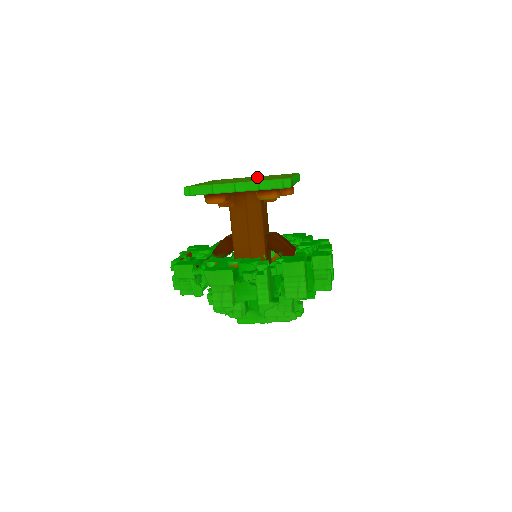
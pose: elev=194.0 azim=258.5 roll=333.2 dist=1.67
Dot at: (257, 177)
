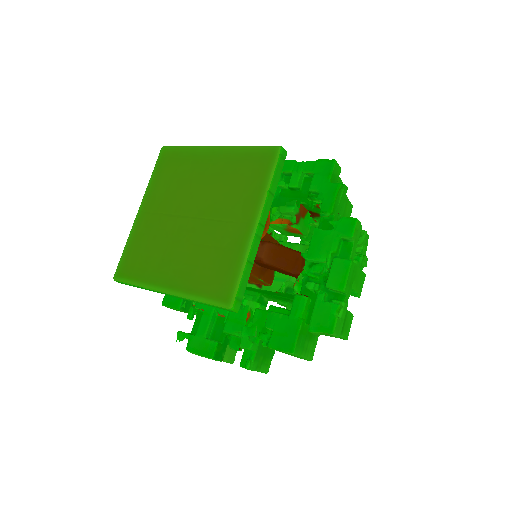
Dot at: (210, 187)
